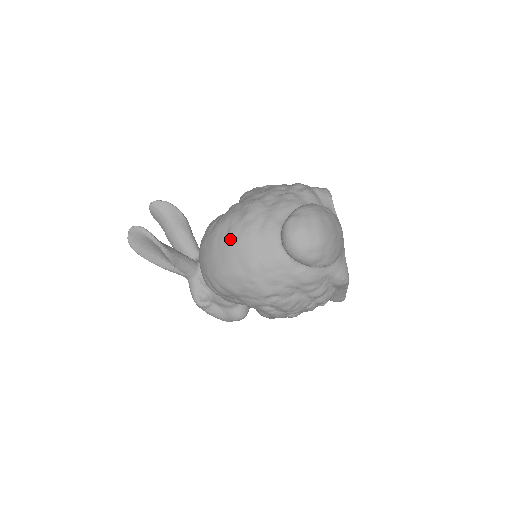
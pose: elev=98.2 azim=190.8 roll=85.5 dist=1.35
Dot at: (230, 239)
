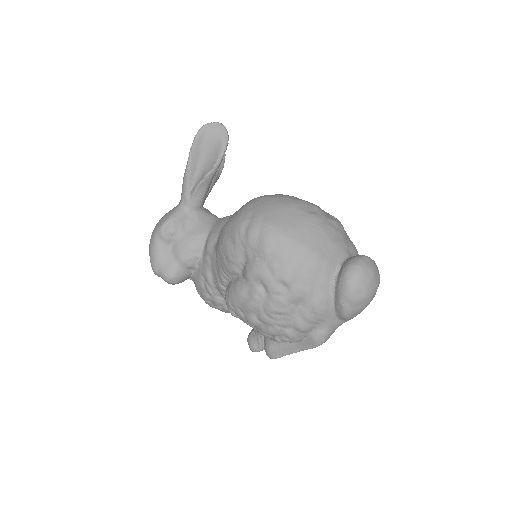
Dot at: (312, 217)
